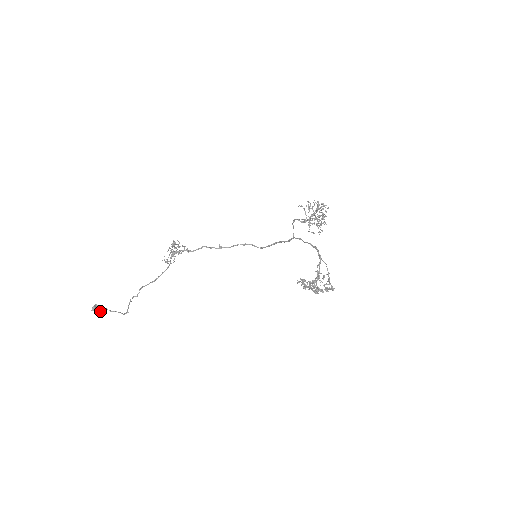
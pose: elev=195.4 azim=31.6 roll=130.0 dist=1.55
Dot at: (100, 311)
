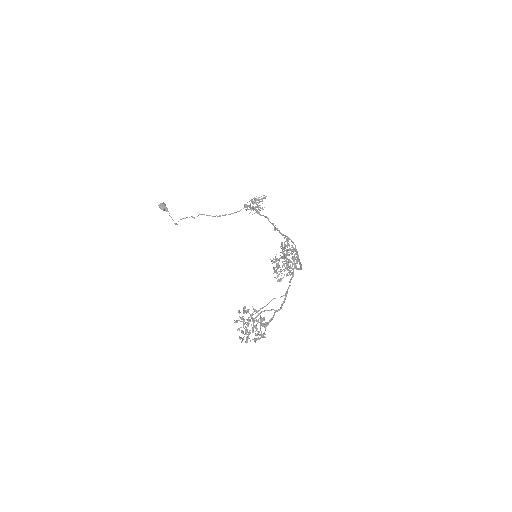
Dot at: (162, 209)
